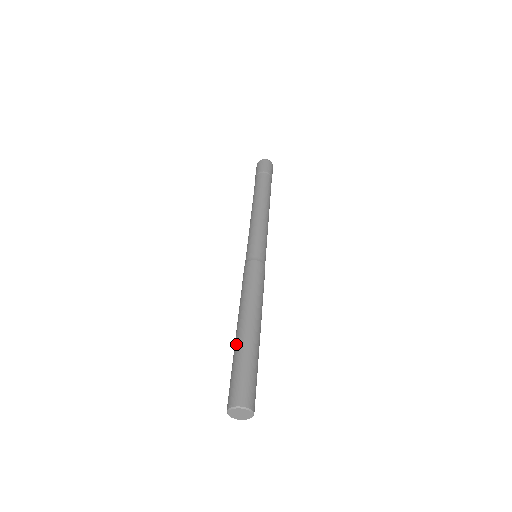
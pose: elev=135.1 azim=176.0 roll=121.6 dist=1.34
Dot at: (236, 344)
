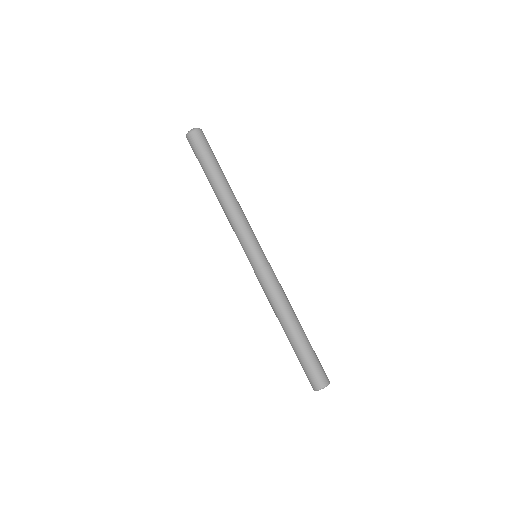
Dot at: (296, 345)
